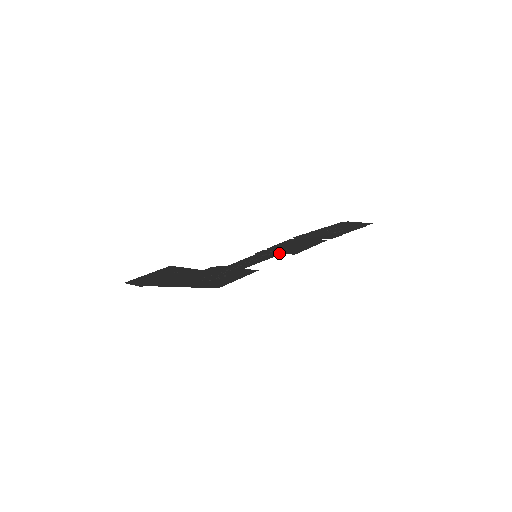
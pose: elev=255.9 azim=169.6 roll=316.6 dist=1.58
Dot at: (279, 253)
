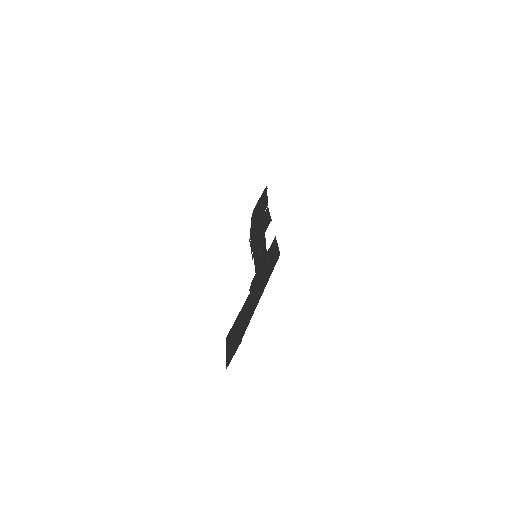
Dot at: (263, 236)
